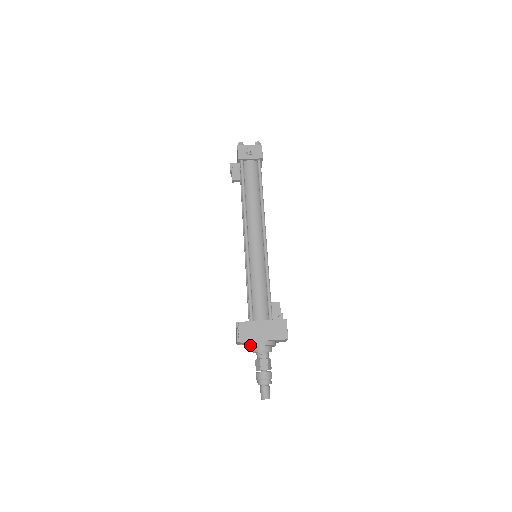
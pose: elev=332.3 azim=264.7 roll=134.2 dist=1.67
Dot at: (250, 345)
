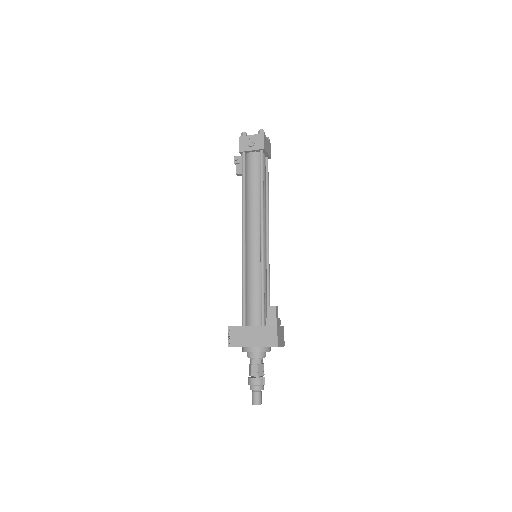
Dot at: (242, 350)
